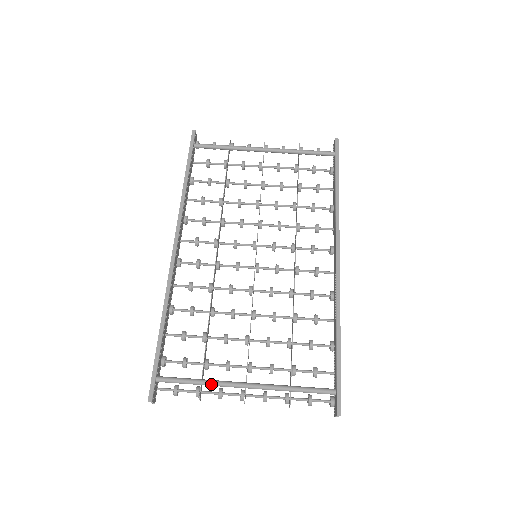
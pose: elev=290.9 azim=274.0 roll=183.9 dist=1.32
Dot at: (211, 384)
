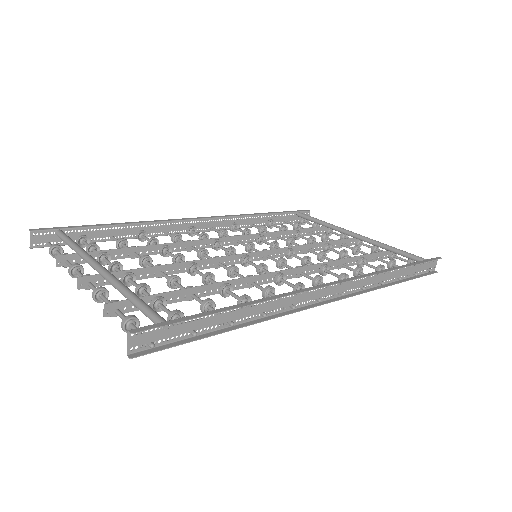
Dot at: (81, 251)
